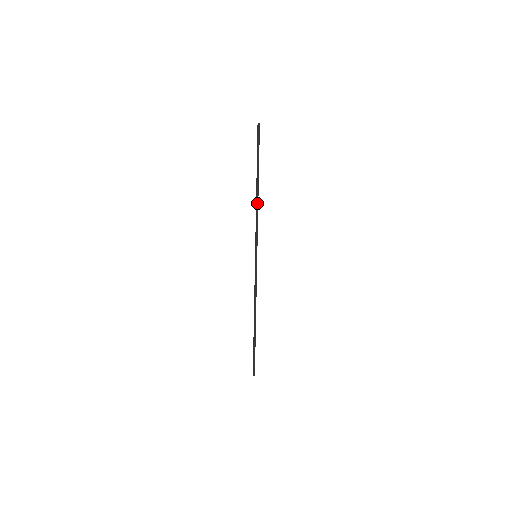
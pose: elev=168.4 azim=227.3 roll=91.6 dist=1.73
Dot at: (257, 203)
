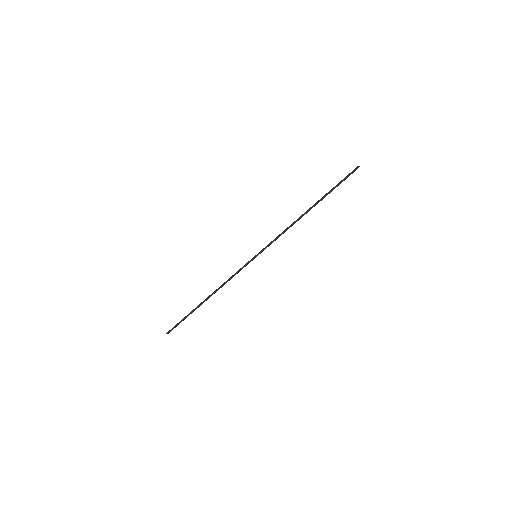
Dot at: occluded
